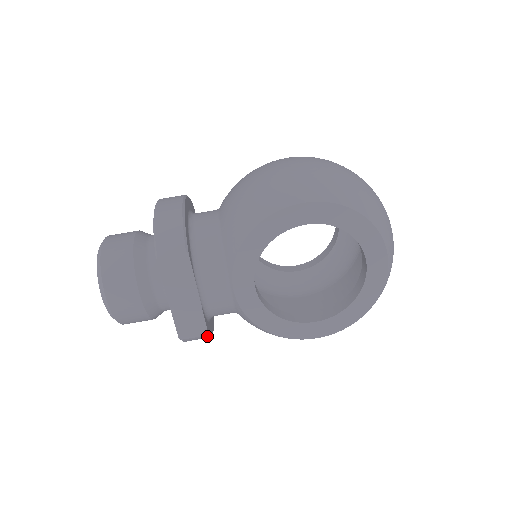
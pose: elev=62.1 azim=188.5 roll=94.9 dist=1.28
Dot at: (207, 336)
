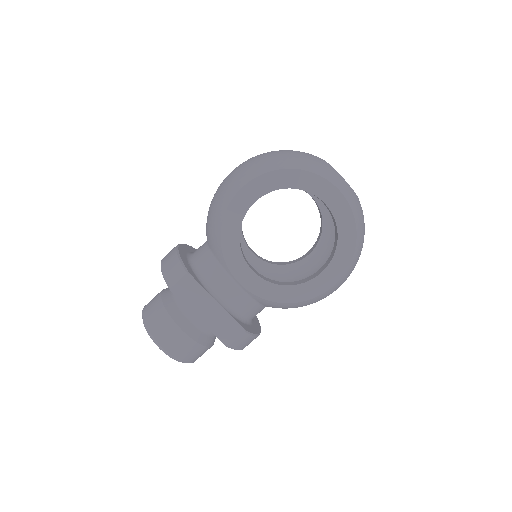
Dot at: (247, 333)
